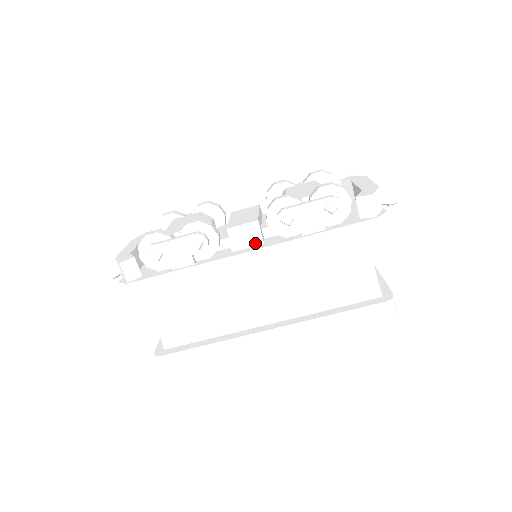
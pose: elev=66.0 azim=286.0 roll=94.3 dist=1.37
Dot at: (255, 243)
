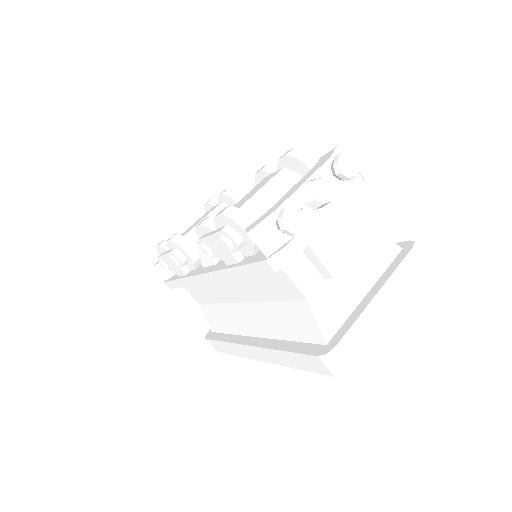
Dot at: (211, 262)
